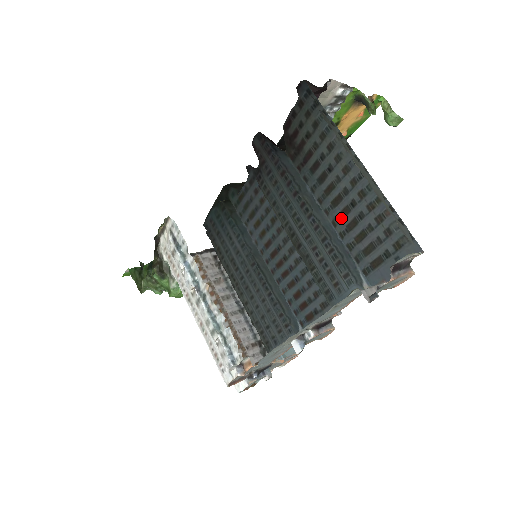
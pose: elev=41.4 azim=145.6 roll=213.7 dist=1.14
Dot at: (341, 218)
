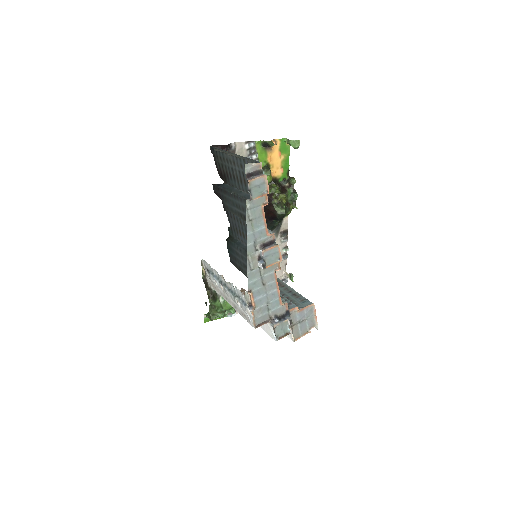
Dot at: (246, 186)
